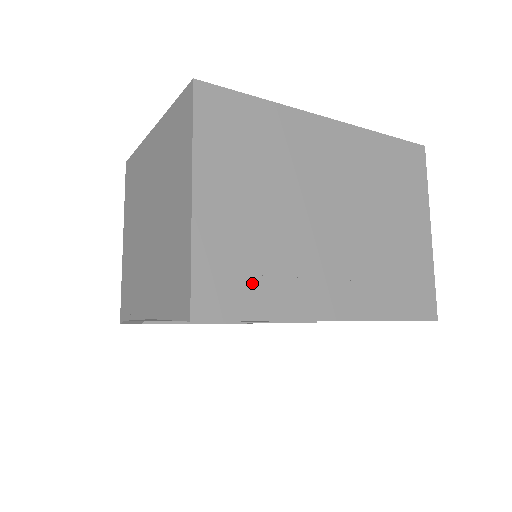
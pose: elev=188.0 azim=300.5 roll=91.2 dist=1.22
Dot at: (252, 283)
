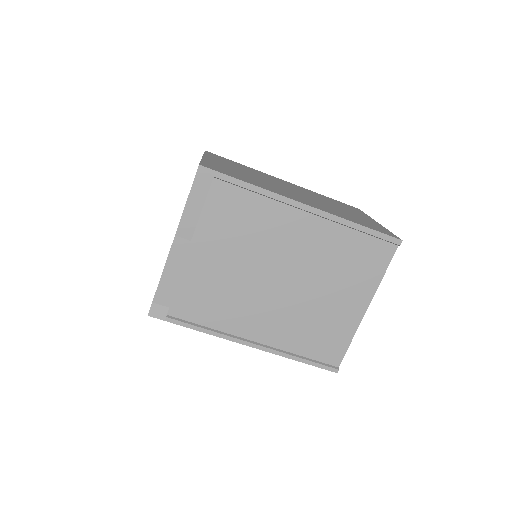
Dot at: (240, 177)
